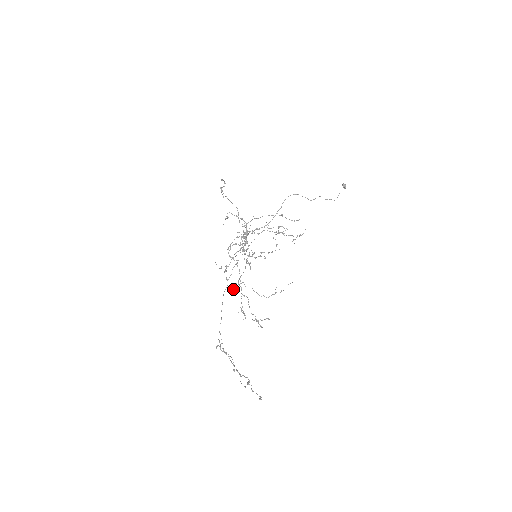
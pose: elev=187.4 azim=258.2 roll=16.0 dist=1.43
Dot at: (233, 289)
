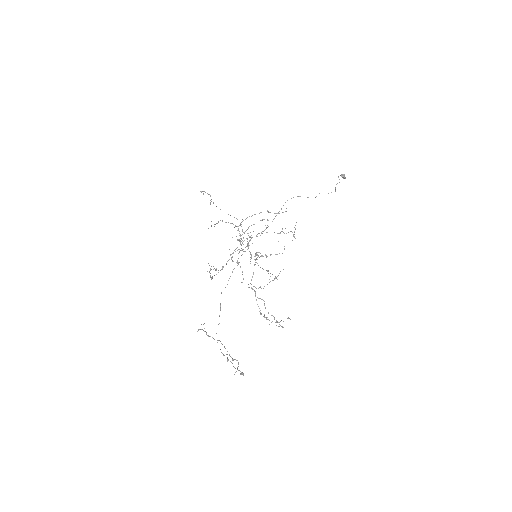
Dot at: (211, 277)
